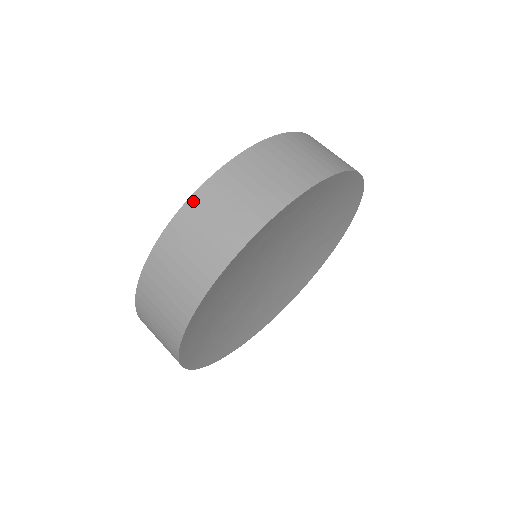
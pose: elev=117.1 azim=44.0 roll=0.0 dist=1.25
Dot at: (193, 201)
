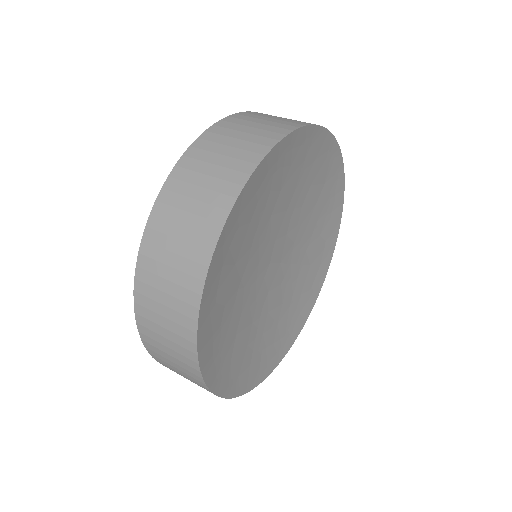
Dot at: (138, 299)
